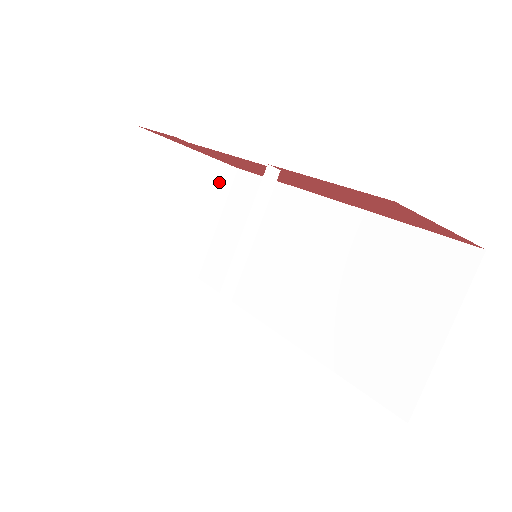
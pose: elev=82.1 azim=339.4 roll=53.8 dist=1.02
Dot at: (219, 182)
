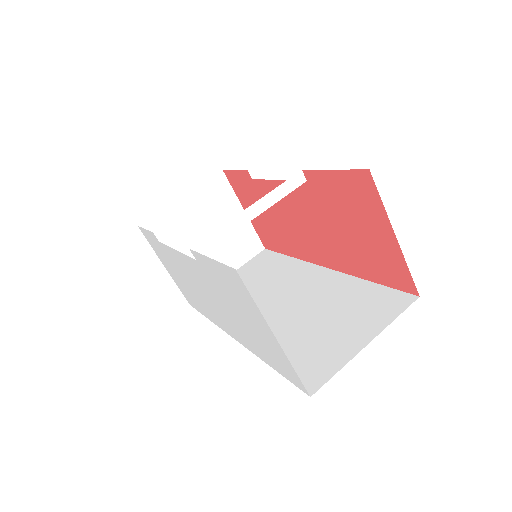
Dot at: (248, 247)
